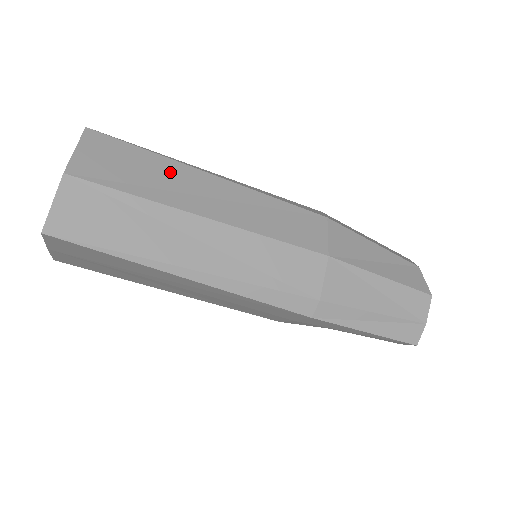
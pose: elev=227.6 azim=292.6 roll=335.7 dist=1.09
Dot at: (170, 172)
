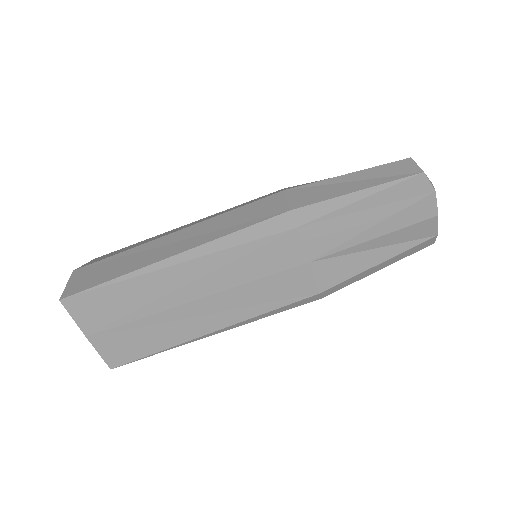
Dot at: occluded
